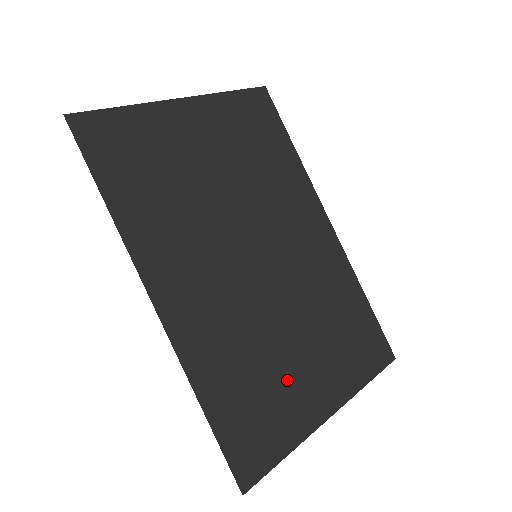
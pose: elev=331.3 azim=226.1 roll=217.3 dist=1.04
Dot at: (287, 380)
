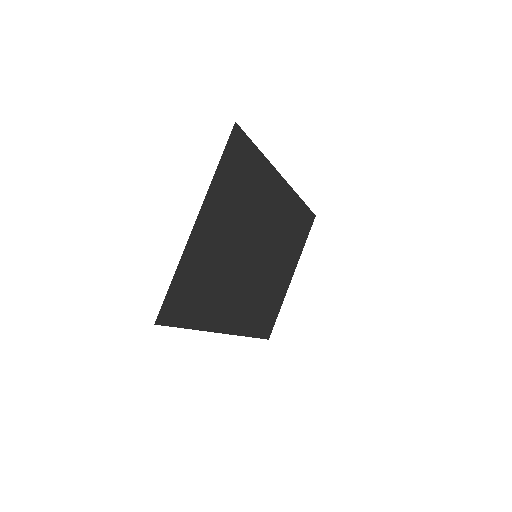
Dot at: (276, 288)
